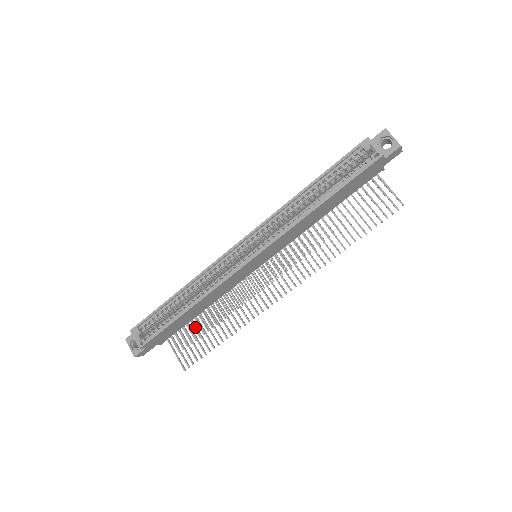
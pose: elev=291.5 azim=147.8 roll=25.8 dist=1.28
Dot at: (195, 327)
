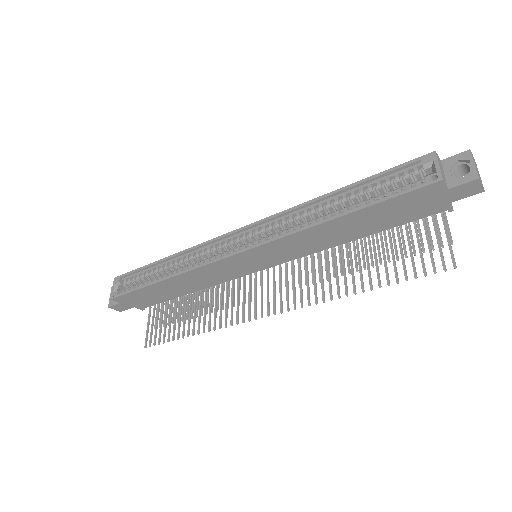
Dot at: (175, 308)
